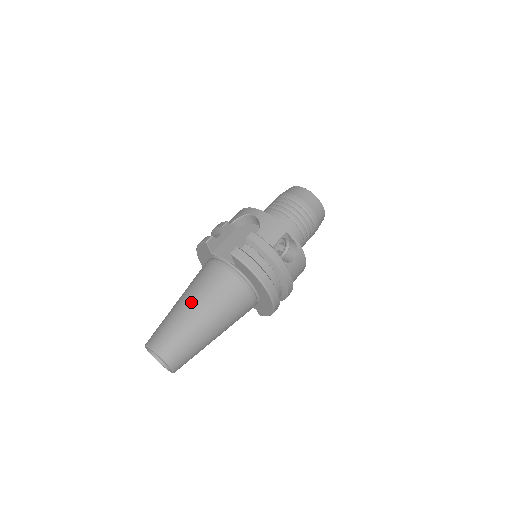
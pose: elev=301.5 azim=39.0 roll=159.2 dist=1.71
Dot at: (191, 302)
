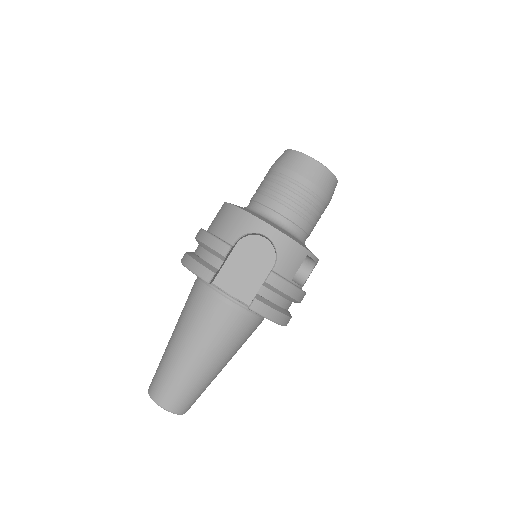
Dot at: (200, 354)
